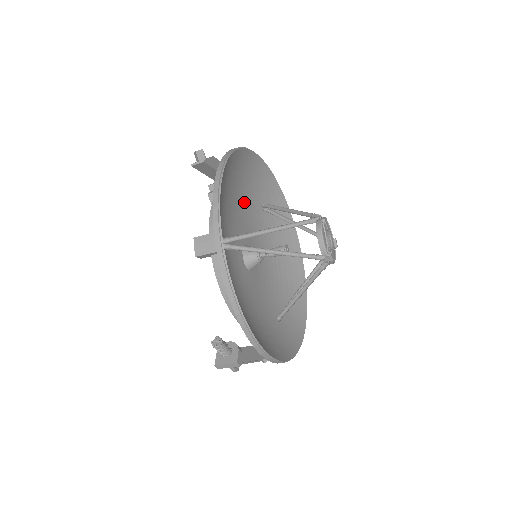
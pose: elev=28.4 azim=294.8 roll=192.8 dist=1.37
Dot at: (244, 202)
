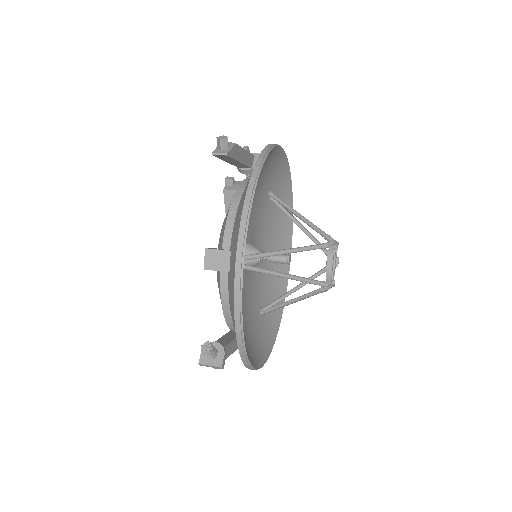
Dot at: (255, 196)
